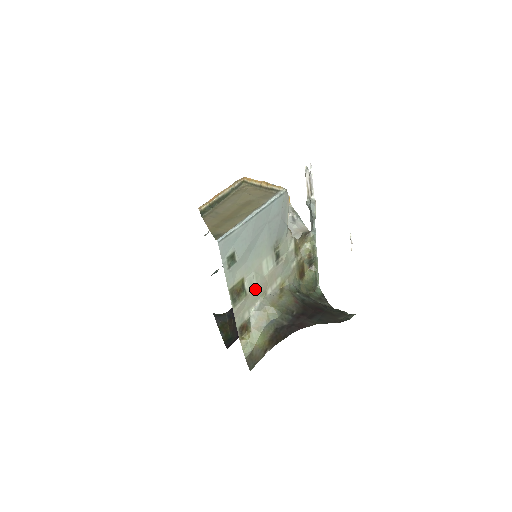
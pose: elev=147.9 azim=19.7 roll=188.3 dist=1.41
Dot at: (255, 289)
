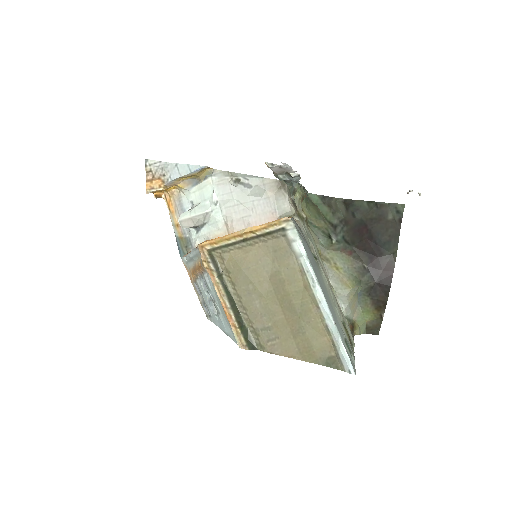
Dot at: (337, 304)
